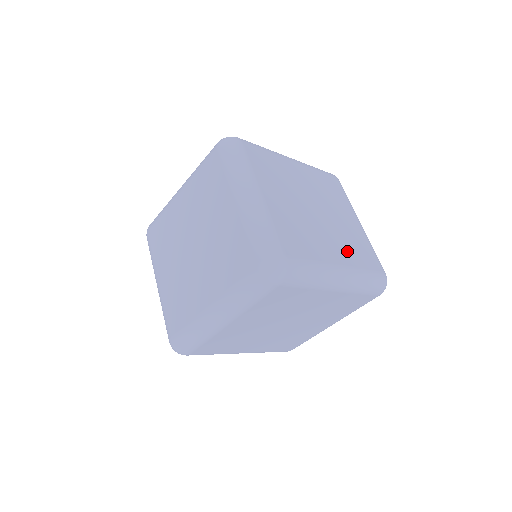
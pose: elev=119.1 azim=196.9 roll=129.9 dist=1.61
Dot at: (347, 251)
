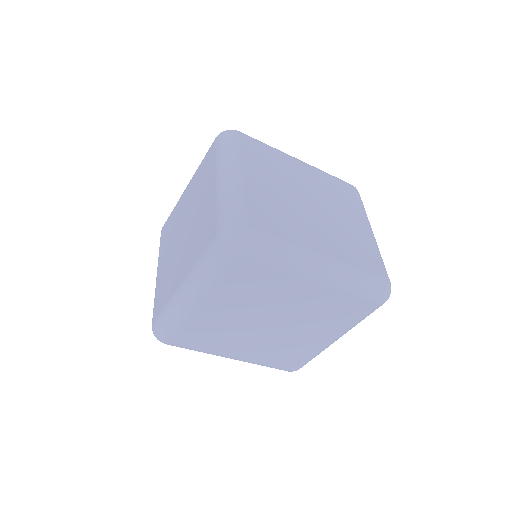
Dot at: (338, 246)
